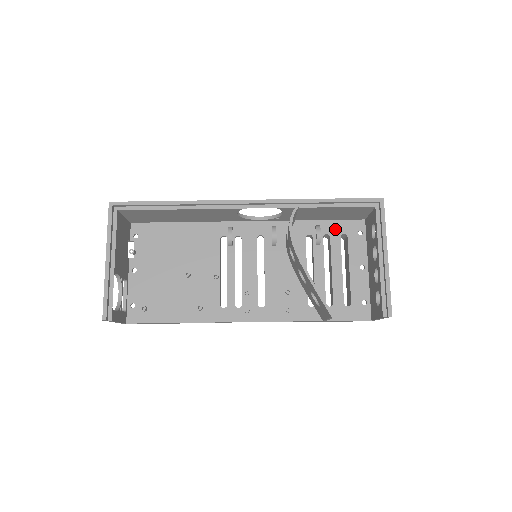
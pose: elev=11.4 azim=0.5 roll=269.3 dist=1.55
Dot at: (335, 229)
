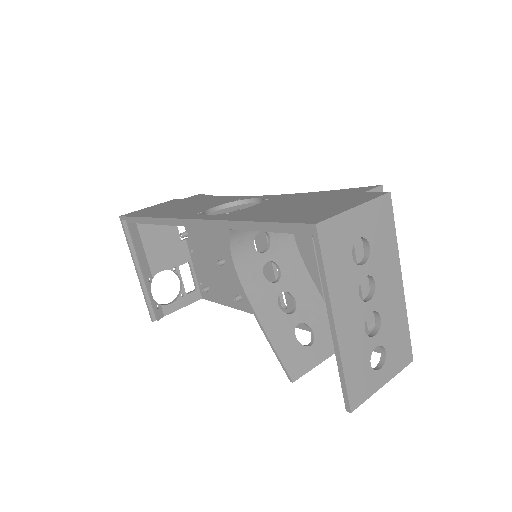
Dot at: occluded
